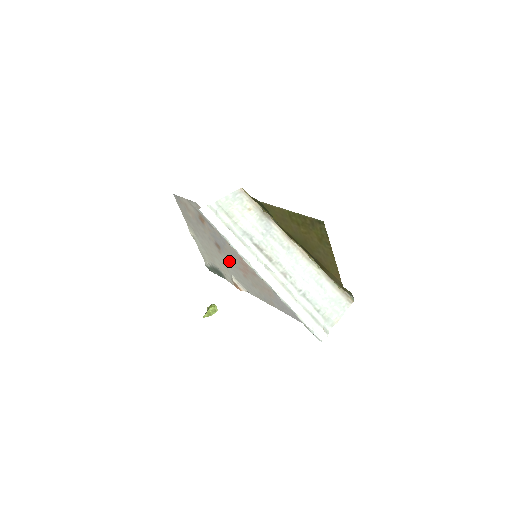
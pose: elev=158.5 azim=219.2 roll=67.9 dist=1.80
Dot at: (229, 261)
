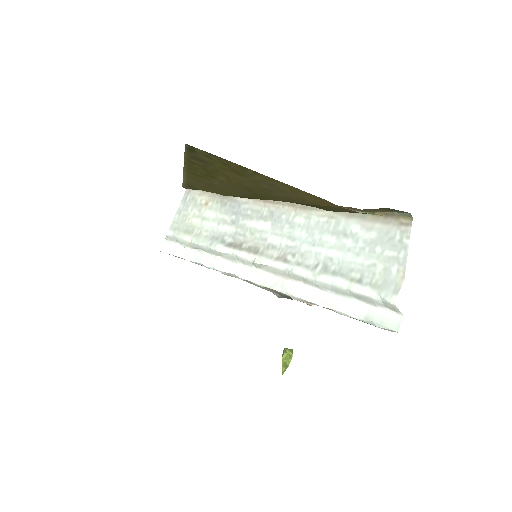
Dot at: occluded
